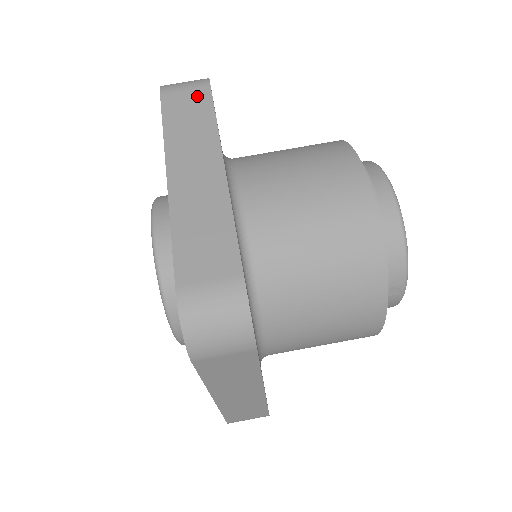
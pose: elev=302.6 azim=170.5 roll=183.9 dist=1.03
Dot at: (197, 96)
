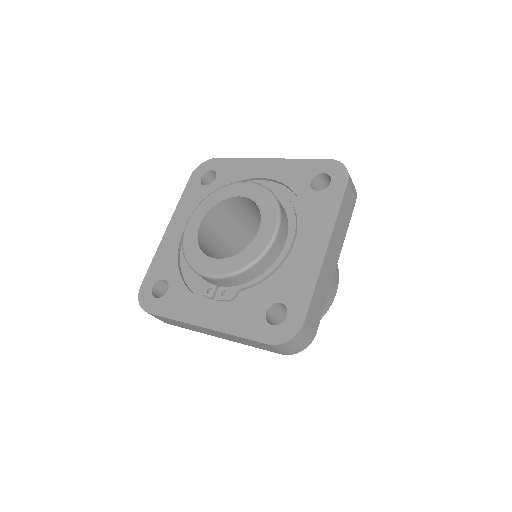
Dot at: occluded
